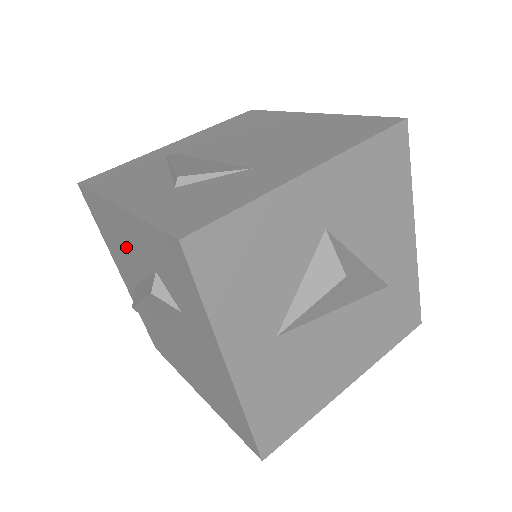
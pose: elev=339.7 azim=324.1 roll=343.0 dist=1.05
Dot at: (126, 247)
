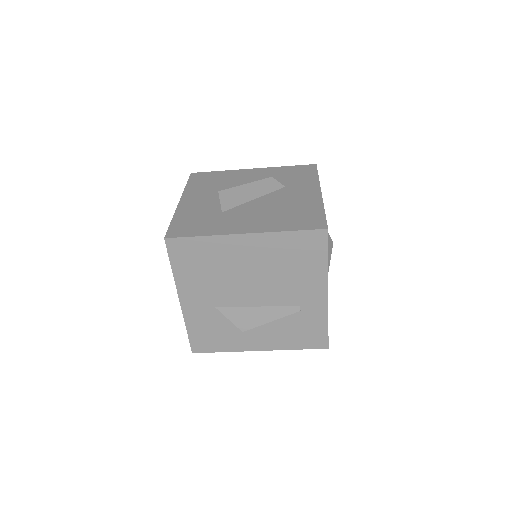
Dot at: (235, 181)
